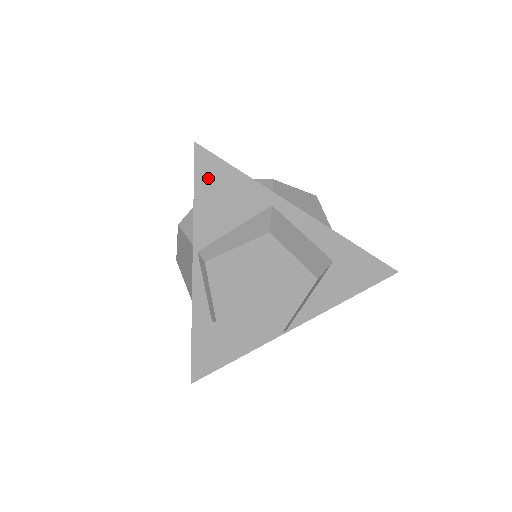
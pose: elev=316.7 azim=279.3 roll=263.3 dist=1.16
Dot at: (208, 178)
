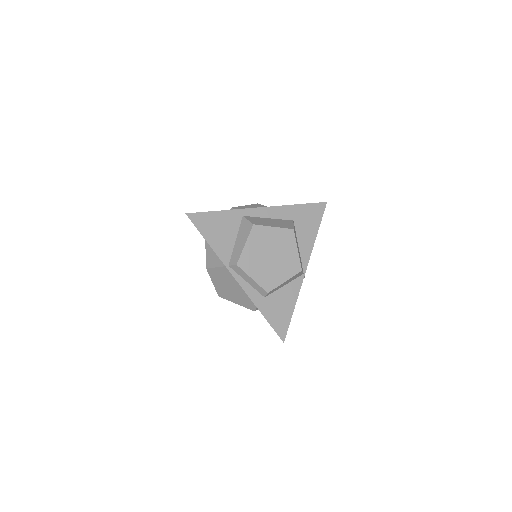
Dot at: (204, 226)
